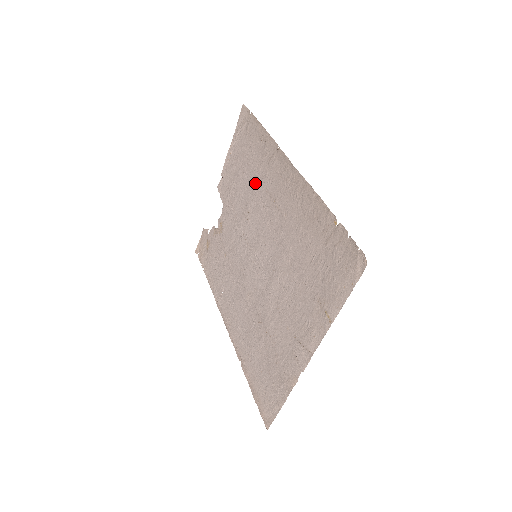
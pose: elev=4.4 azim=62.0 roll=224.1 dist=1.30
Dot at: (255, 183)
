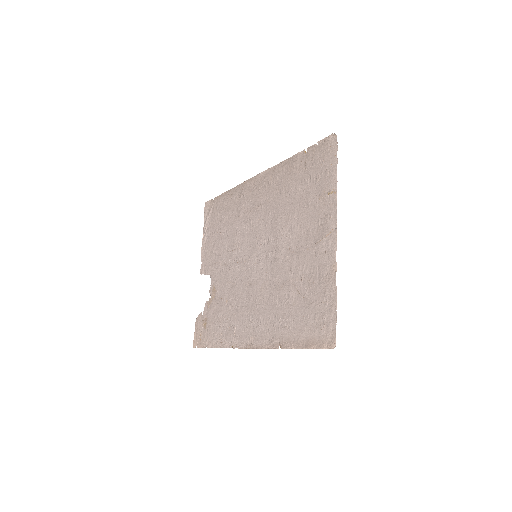
Dot at: (234, 222)
